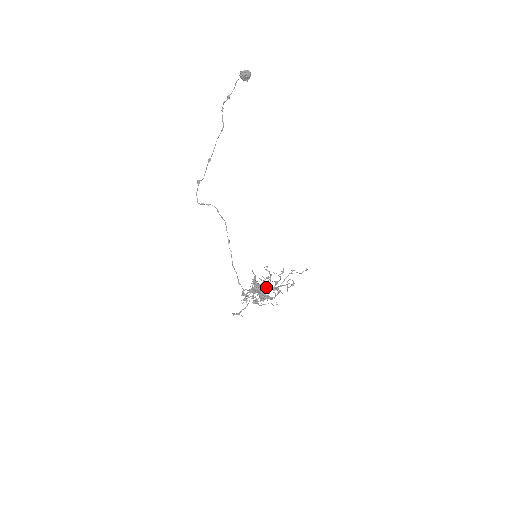
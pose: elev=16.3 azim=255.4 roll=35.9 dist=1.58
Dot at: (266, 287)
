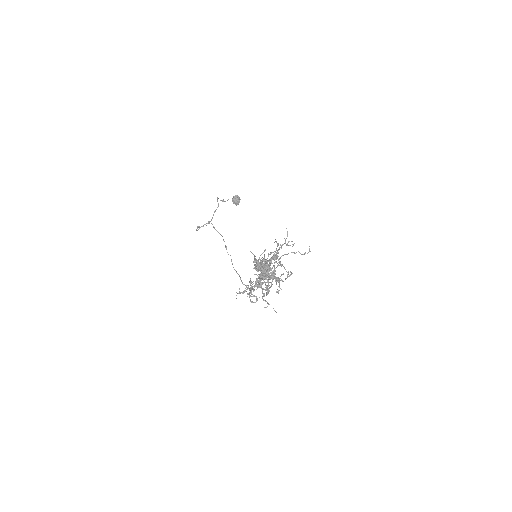
Dot at: (269, 266)
